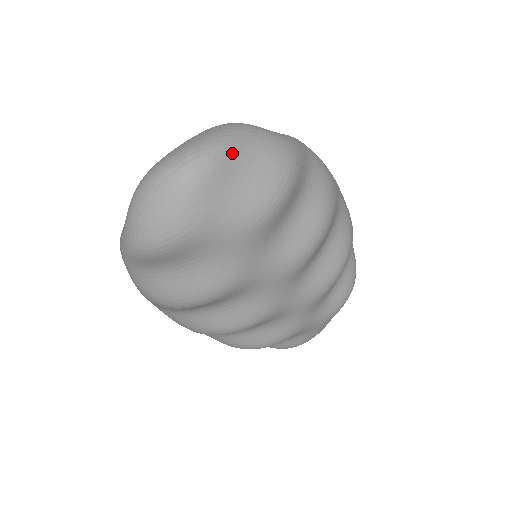
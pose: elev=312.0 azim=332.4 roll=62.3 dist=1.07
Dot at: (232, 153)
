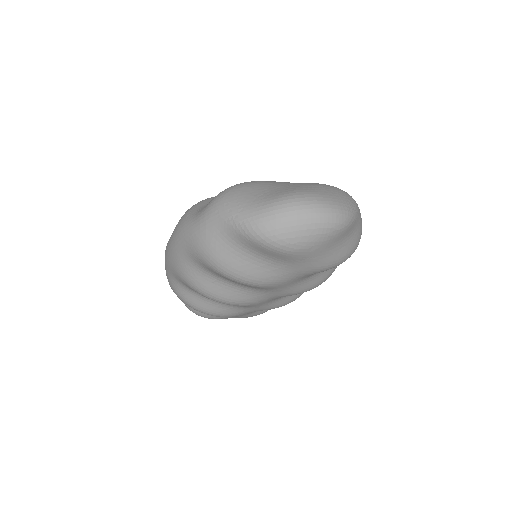
Dot at: (353, 226)
